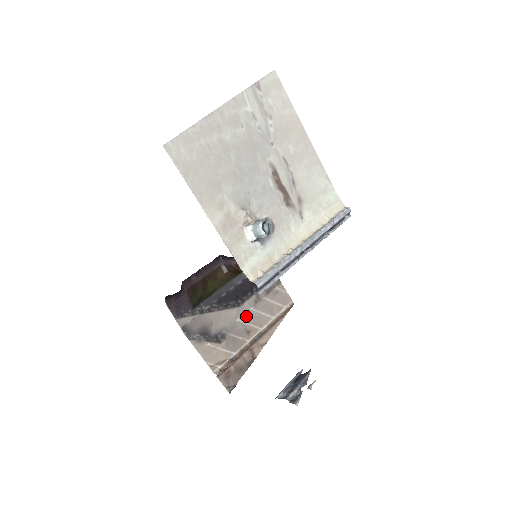
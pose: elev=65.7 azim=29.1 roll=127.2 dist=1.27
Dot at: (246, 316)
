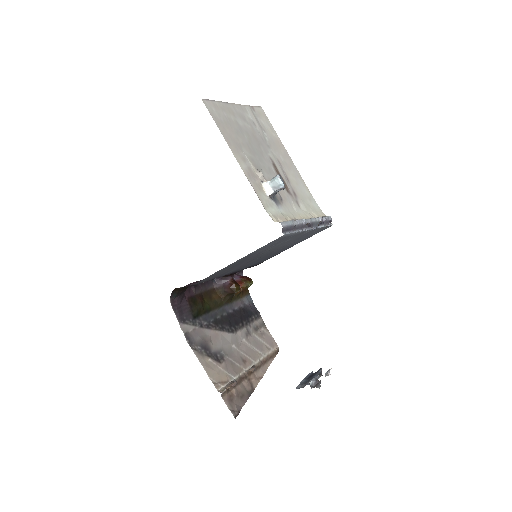
Dot at: (240, 345)
